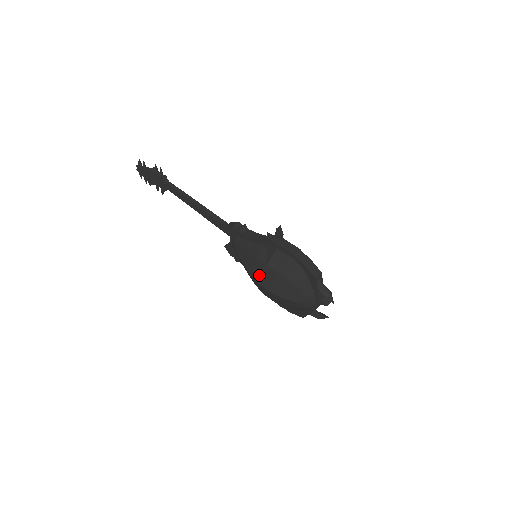
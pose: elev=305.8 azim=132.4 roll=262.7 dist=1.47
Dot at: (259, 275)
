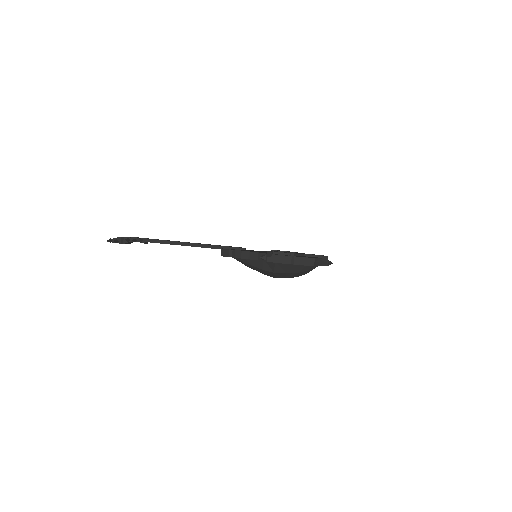
Dot at: (272, 275)
